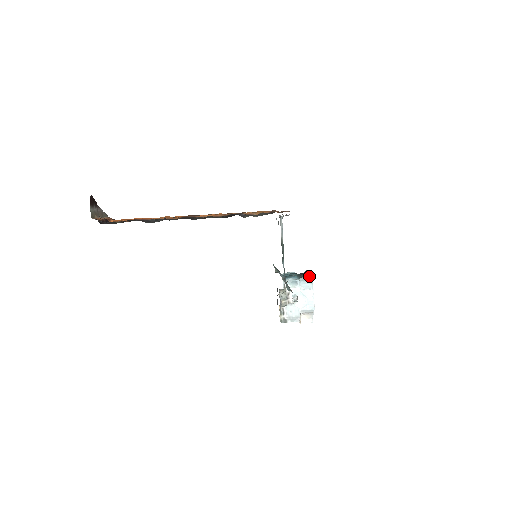
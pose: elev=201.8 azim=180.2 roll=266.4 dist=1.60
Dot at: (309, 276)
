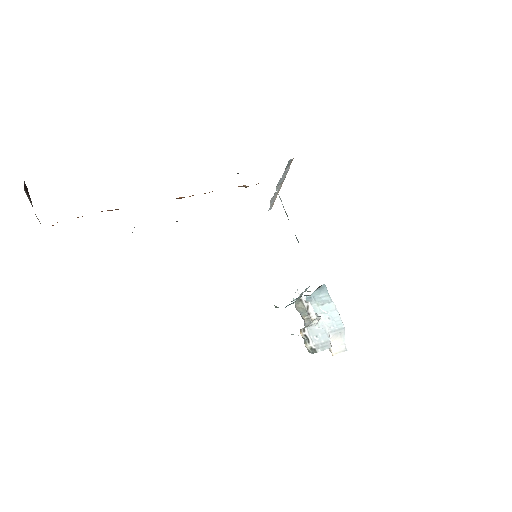
Dot at: (322, 287)
